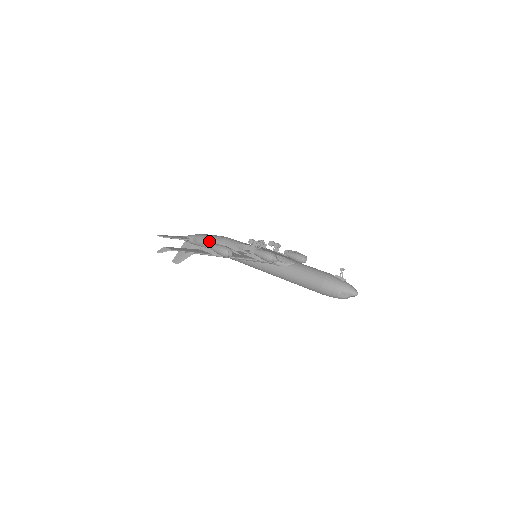
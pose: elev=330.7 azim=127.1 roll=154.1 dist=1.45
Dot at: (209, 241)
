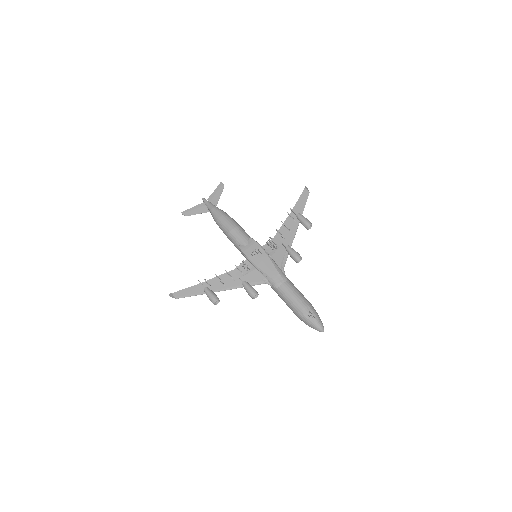
Dot at: (220, 228)
